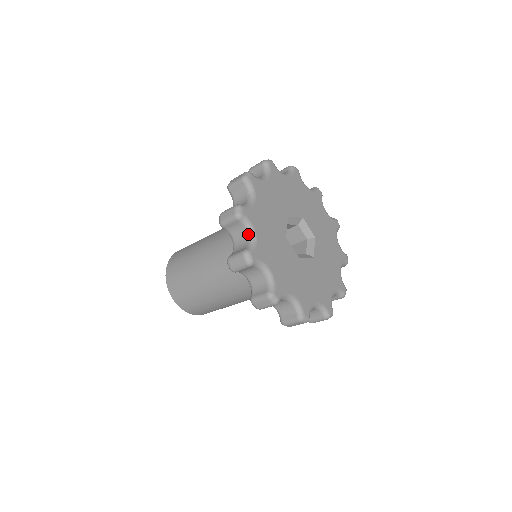
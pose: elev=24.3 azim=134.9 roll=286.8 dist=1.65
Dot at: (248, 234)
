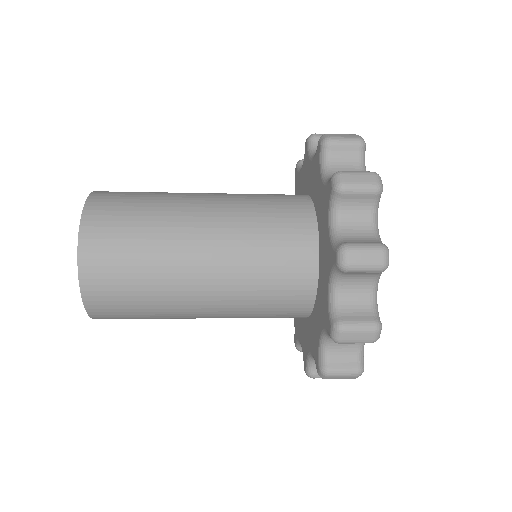
Dot at: occluded
